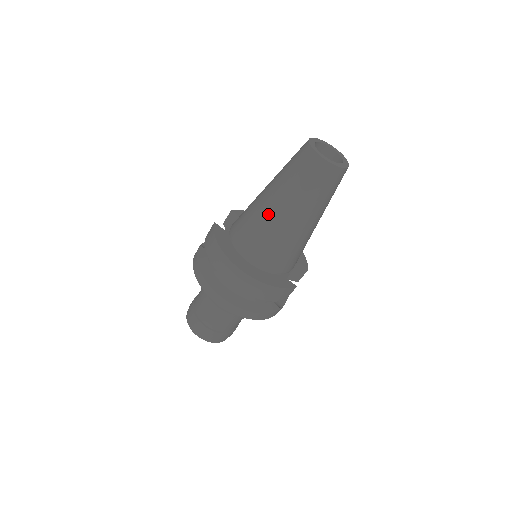
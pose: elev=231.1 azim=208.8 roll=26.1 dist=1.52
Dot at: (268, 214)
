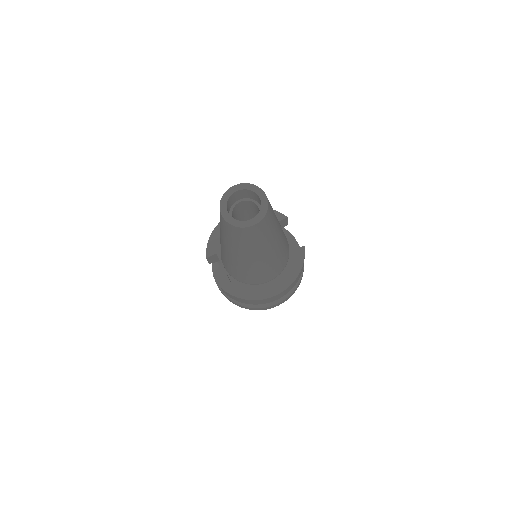
Dot at: (255, 264)
